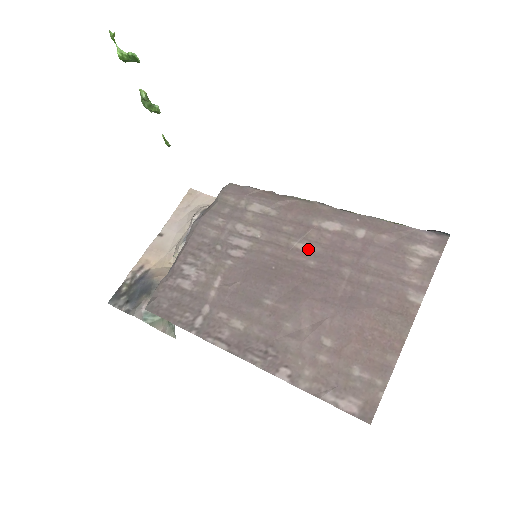
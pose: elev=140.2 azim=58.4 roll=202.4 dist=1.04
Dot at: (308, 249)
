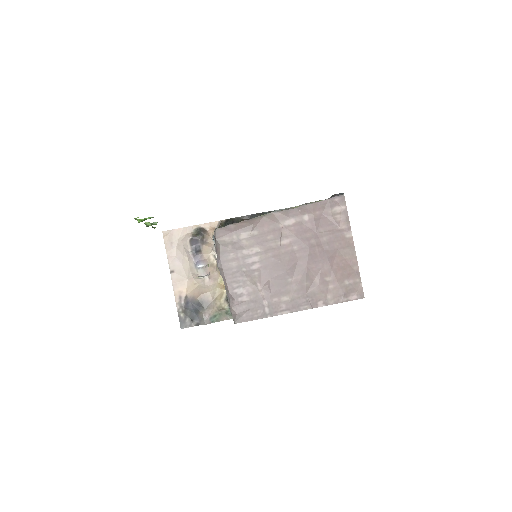
Dot at: (288, 242)
